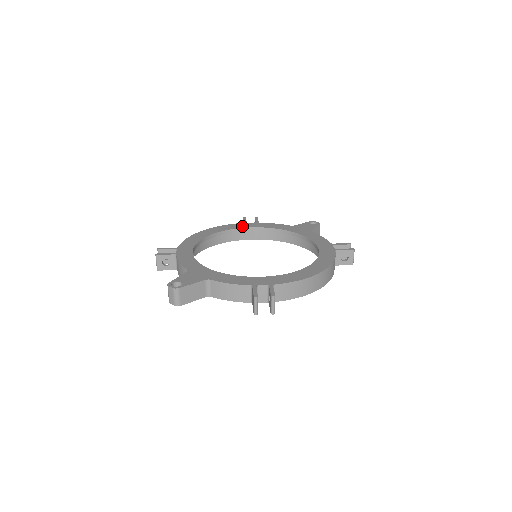
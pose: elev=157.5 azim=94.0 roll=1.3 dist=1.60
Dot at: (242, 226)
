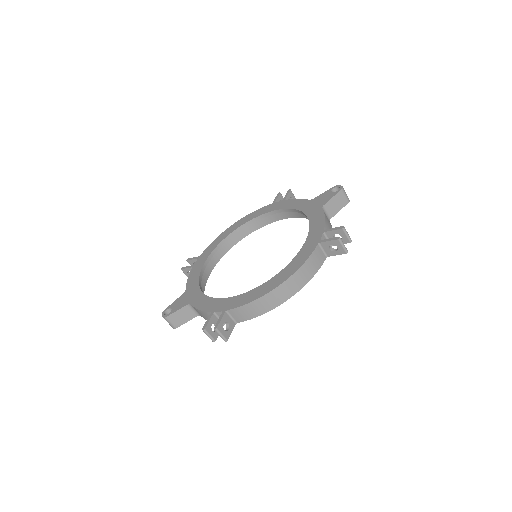
Dot at: (266, 210)
